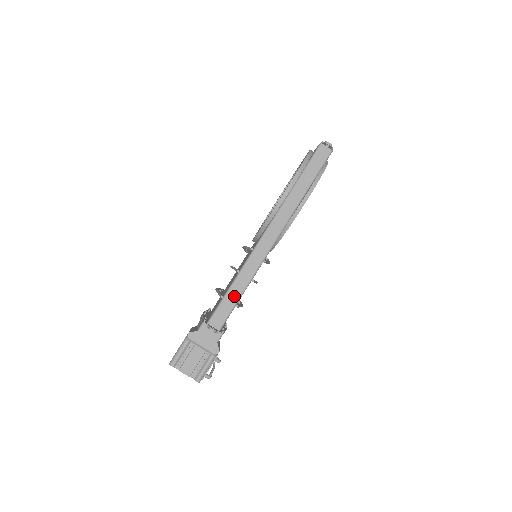
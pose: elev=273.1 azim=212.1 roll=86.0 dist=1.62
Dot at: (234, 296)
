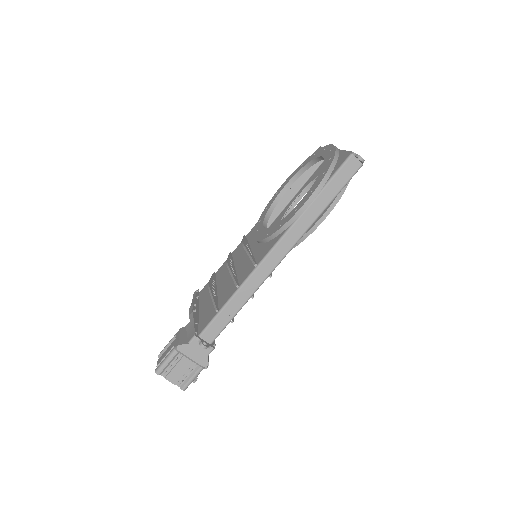
Dot at: (230, 312)
